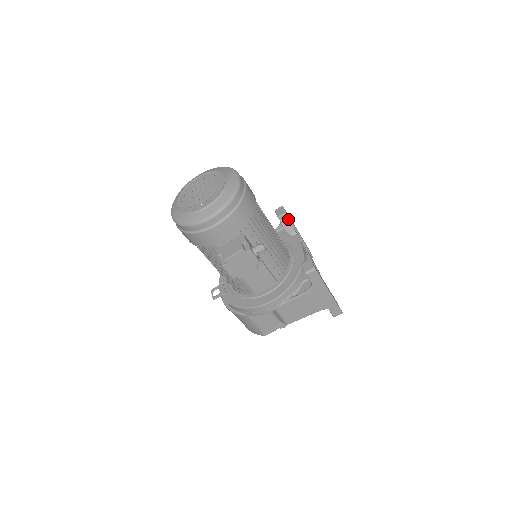
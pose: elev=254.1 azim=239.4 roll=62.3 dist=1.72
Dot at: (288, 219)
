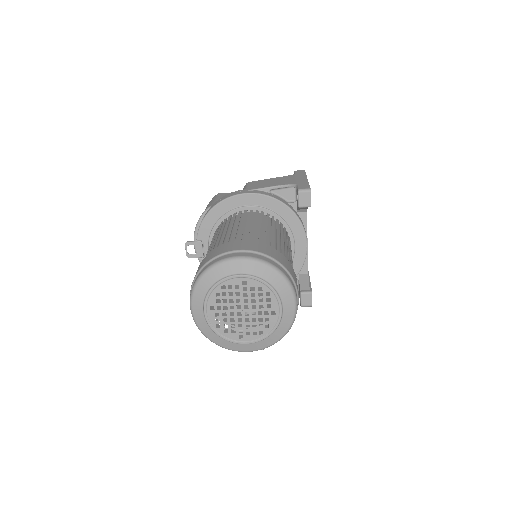
Dot at: occluded
